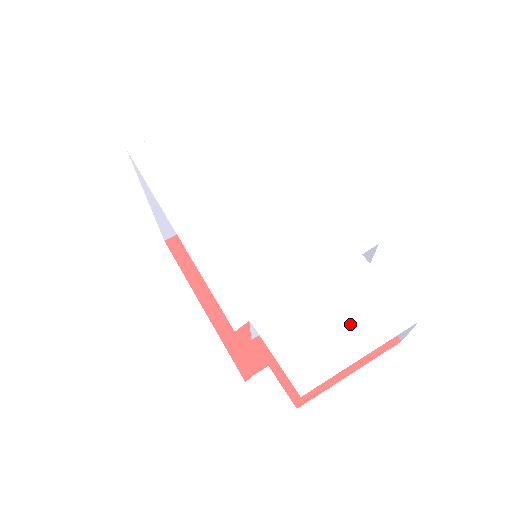
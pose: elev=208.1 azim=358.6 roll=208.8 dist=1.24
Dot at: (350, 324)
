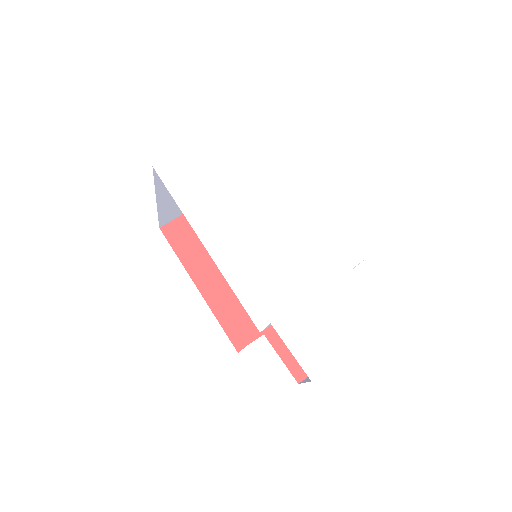
Dot at: (344, 325)
